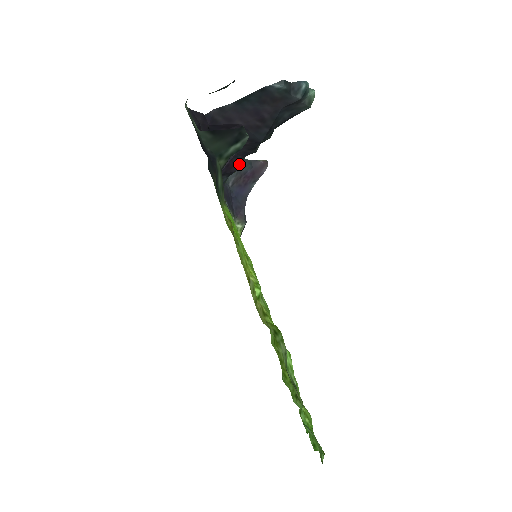
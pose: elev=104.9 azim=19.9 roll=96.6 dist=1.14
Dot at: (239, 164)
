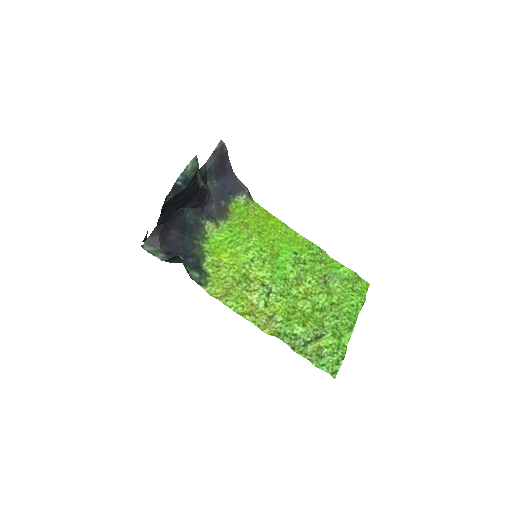
Dot at: (204, 189)
